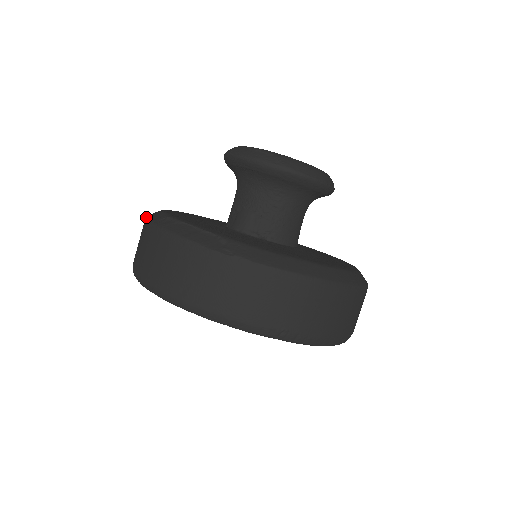
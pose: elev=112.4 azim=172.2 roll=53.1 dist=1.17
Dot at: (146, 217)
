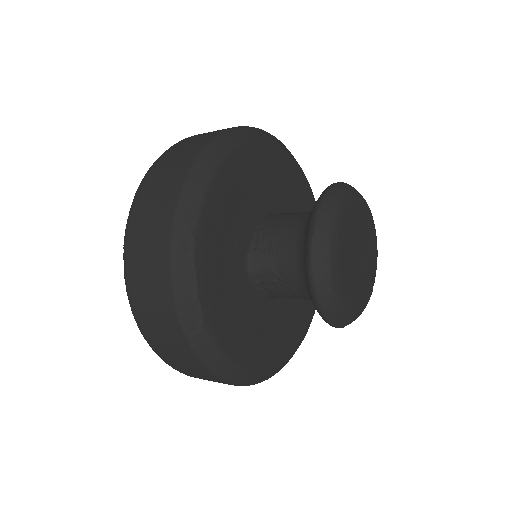
Dot at: (188, 175)
